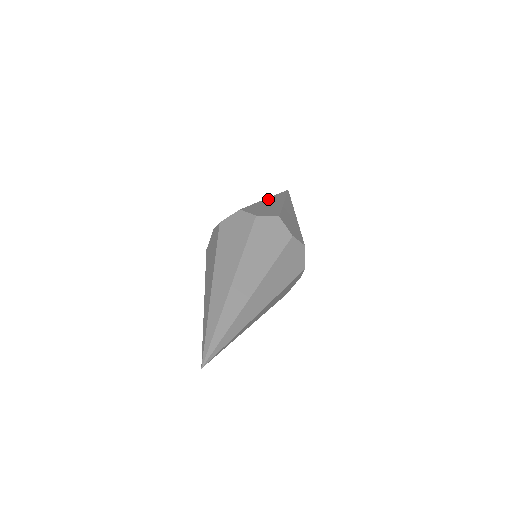
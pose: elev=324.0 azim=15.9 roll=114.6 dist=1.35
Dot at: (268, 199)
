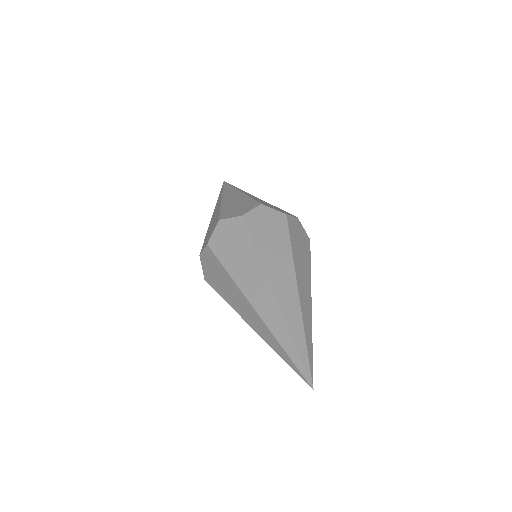
Dot at: (224, 197)
